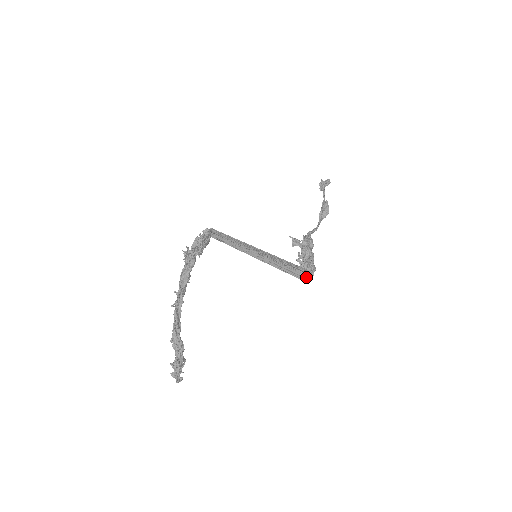
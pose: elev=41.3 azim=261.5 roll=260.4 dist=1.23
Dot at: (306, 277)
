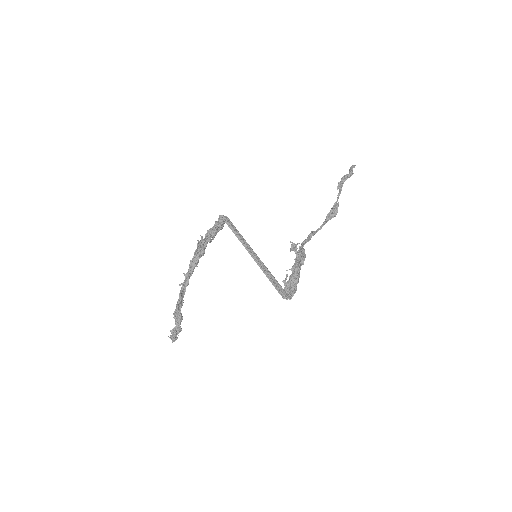
Dot at: (286, 297)
